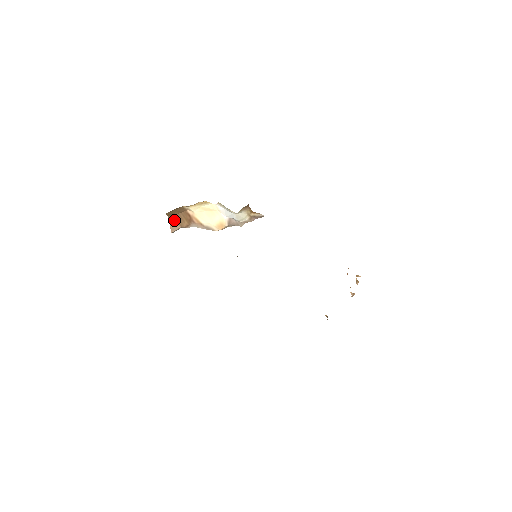
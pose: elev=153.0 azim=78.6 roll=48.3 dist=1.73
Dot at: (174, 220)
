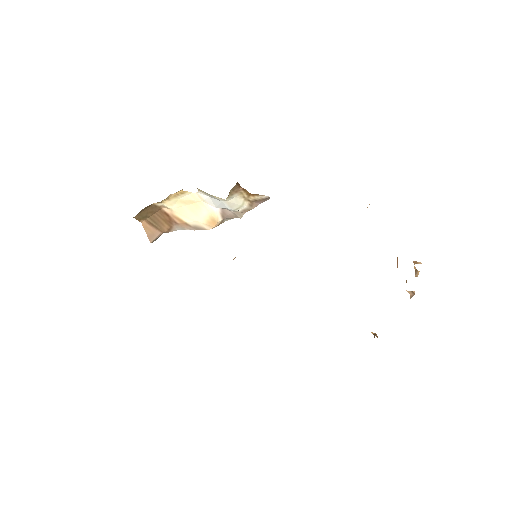
Dot at: (149, 225)
